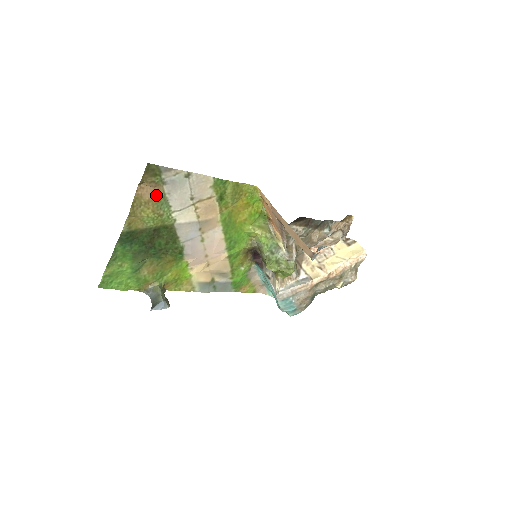
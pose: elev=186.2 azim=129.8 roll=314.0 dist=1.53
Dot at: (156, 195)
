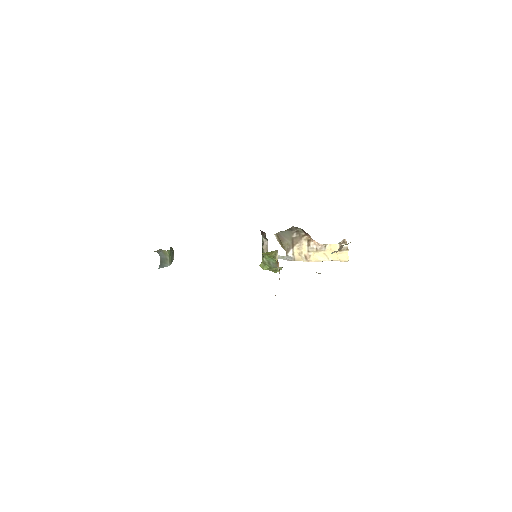
Dot at: occluded
